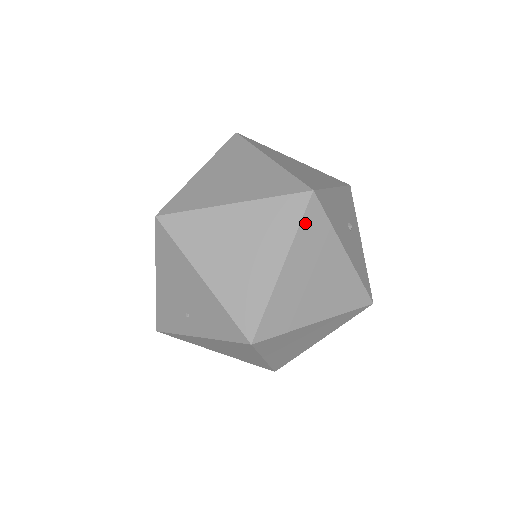
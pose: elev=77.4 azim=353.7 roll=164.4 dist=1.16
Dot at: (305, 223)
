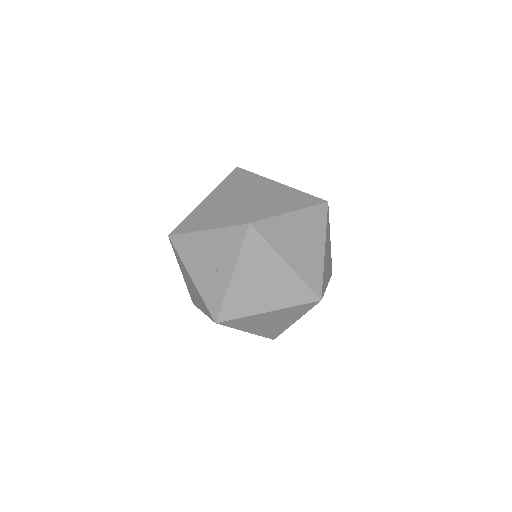
Dot at: (242, 177)
